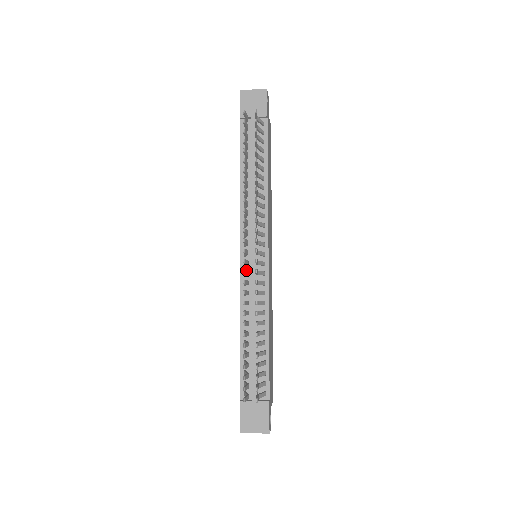
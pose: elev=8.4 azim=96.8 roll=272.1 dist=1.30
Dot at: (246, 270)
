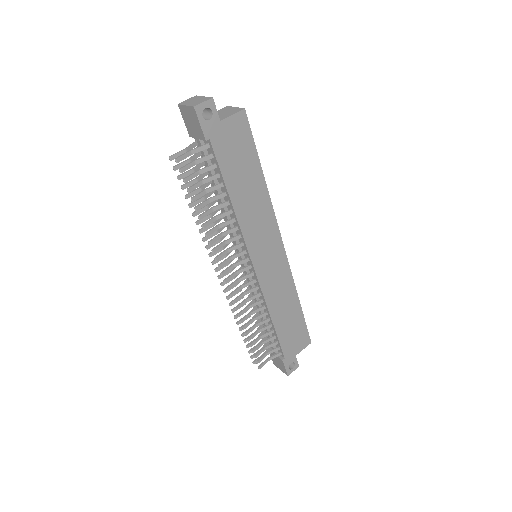
Dot at: occluded
